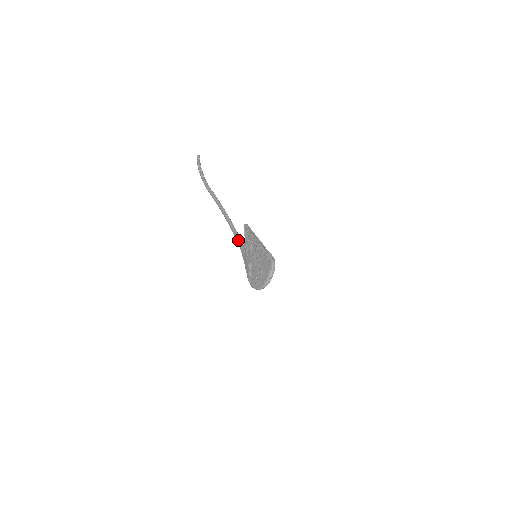
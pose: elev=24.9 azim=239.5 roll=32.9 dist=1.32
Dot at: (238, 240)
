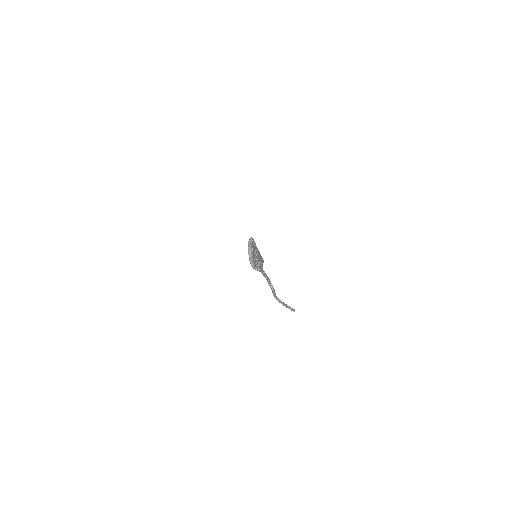
Dot at: occluded
